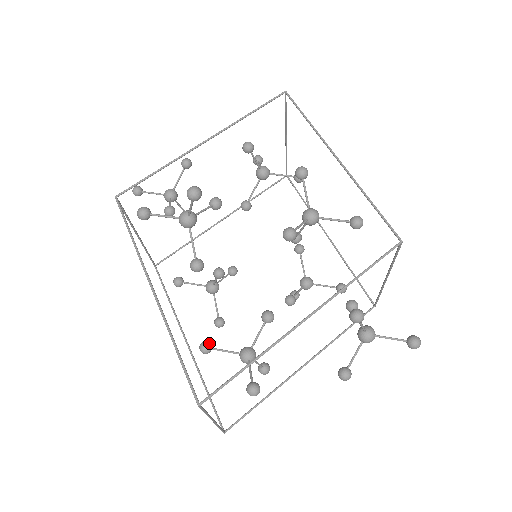
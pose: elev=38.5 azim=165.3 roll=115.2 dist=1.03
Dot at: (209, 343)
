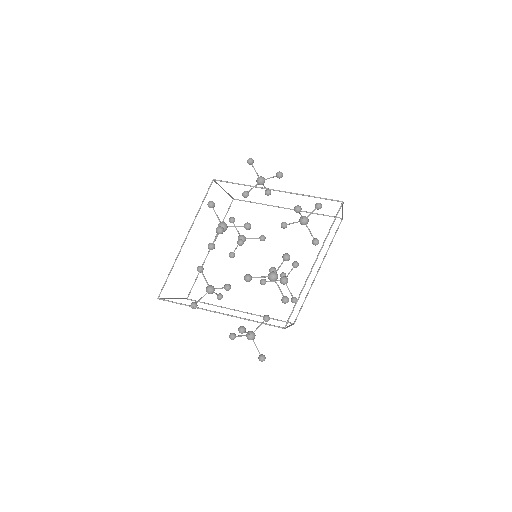
Dot at: (202, 269)
